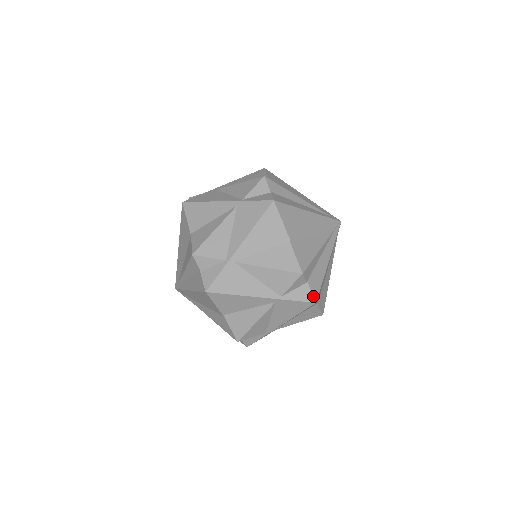
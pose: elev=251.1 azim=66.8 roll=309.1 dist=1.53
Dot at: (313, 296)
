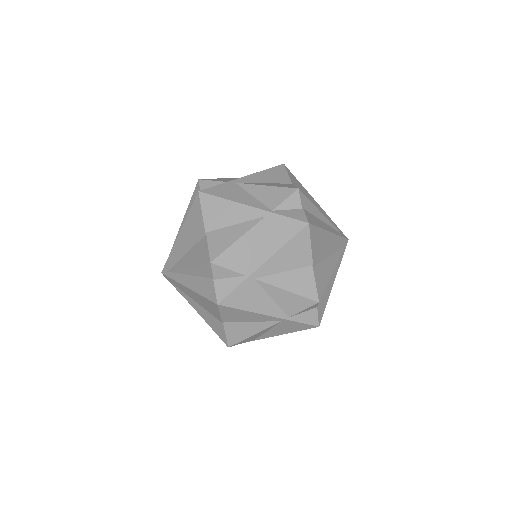
Dot at: (318, 320)
